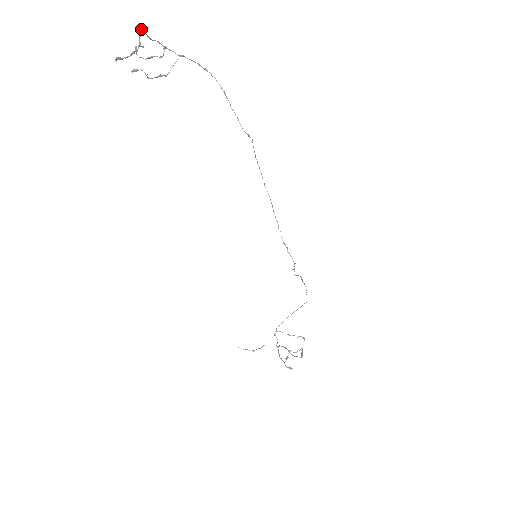
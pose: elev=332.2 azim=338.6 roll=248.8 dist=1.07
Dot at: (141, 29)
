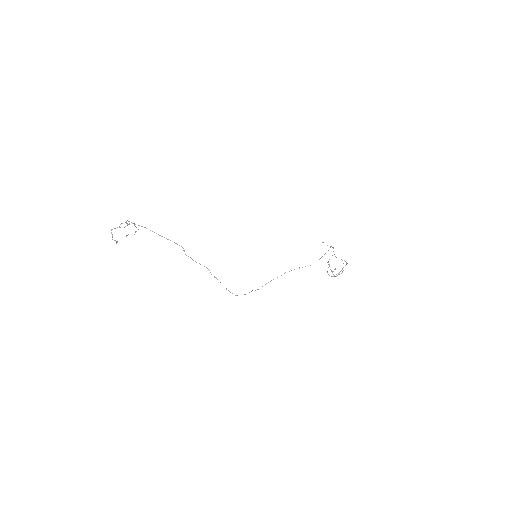
Dot at: occluded
